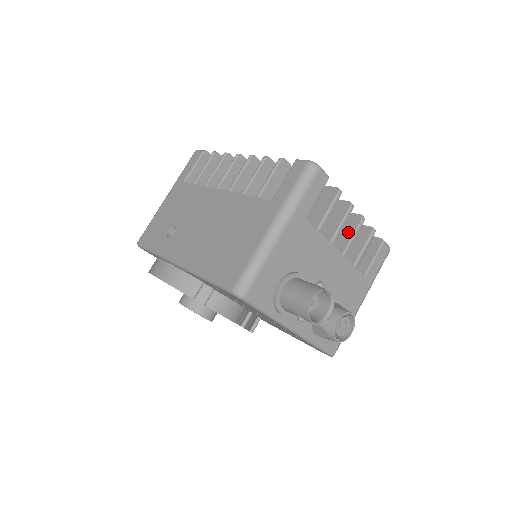
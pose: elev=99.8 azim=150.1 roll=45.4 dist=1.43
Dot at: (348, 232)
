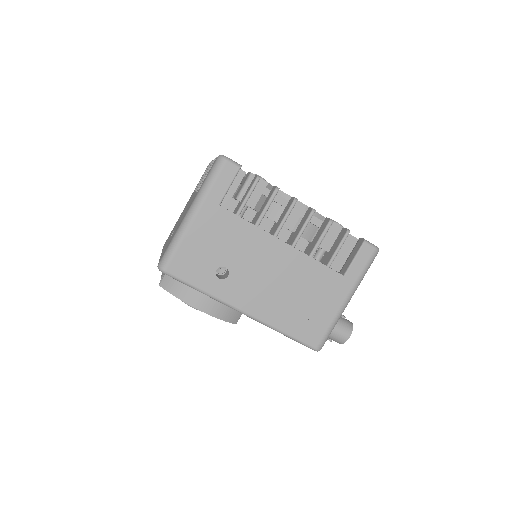
Dot at: occluded
